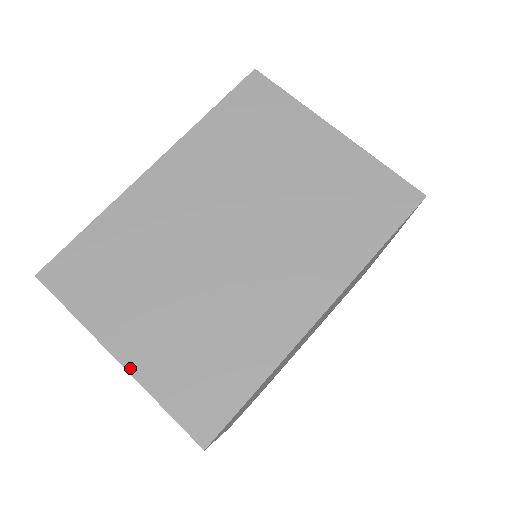
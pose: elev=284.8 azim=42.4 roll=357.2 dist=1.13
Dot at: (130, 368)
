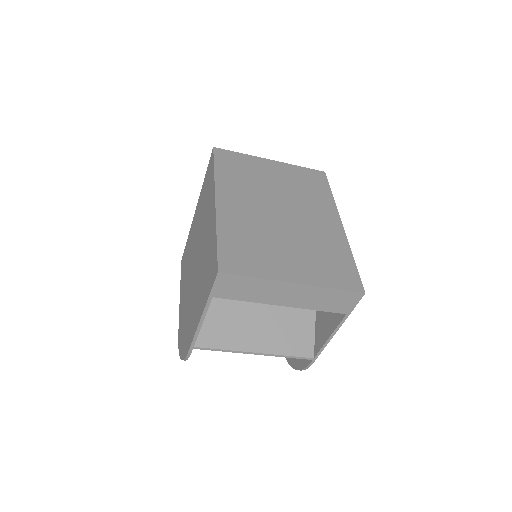
Dot at: (306, 283)
